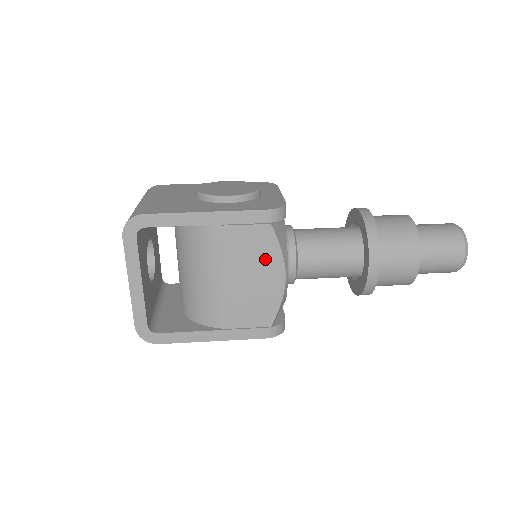
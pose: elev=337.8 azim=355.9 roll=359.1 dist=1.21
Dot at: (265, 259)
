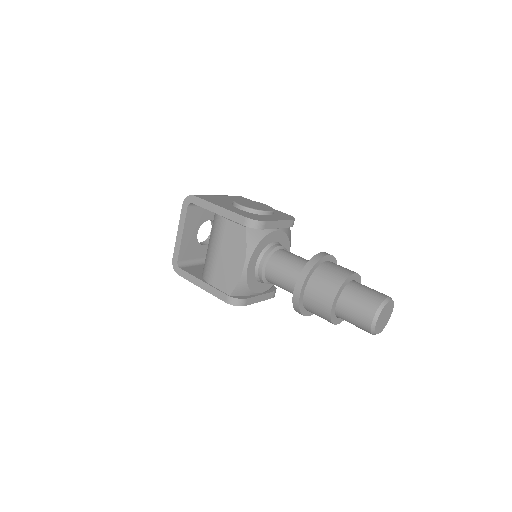
Dot at: (237, 248)
